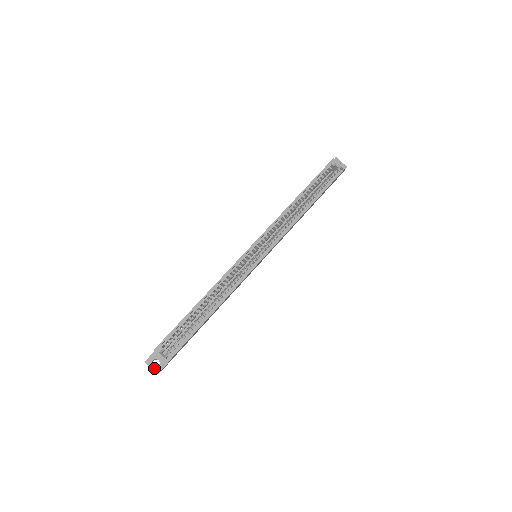
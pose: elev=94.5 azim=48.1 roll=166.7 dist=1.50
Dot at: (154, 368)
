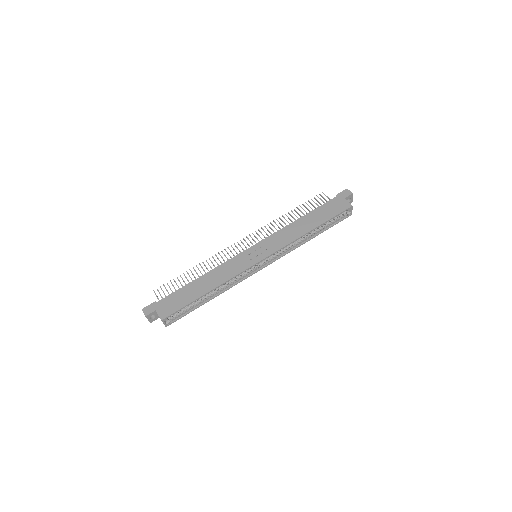
Dot at: (150, 320)
